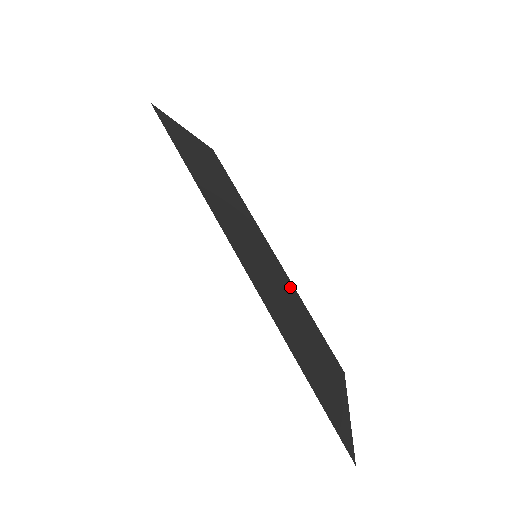
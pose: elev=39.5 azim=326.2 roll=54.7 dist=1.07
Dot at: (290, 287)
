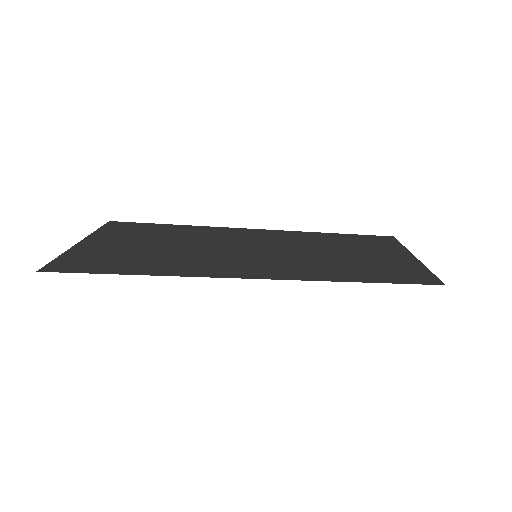
Dot at: (299, 237)
